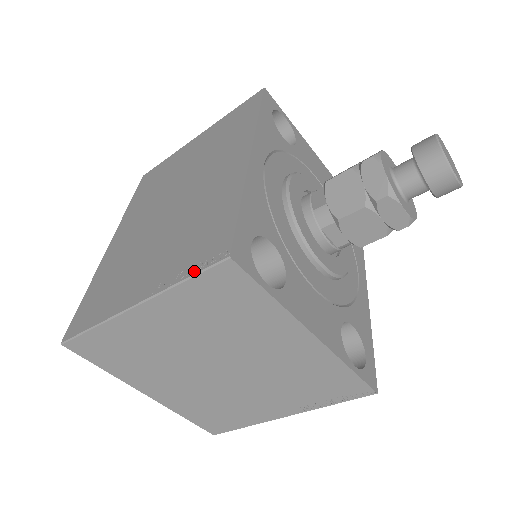
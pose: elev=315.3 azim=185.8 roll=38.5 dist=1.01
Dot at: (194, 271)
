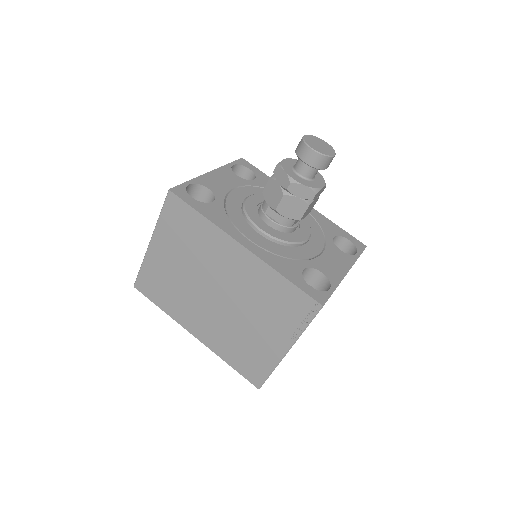
Dot at: (307, 321)
